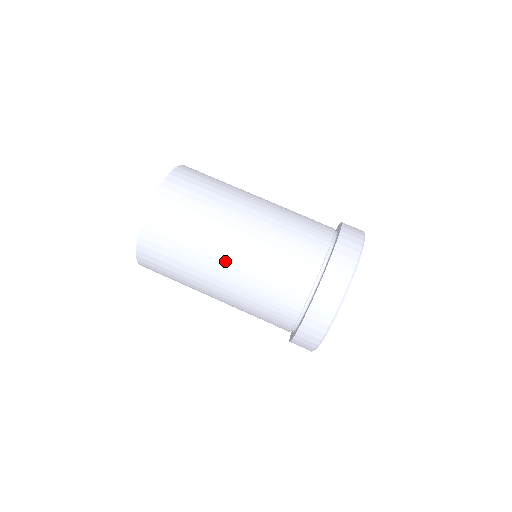
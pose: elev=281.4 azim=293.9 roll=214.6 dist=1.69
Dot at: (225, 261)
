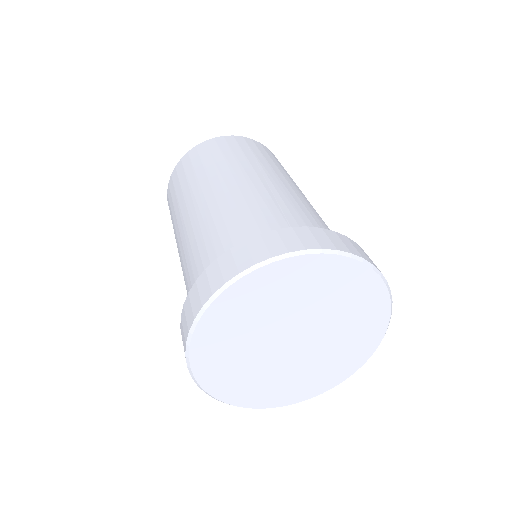
Dot at: (217, 188)
